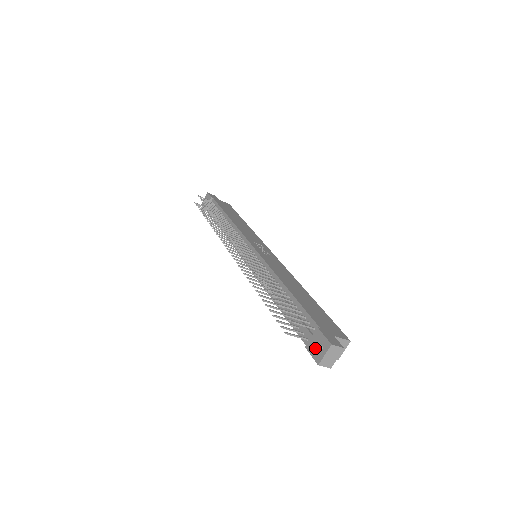
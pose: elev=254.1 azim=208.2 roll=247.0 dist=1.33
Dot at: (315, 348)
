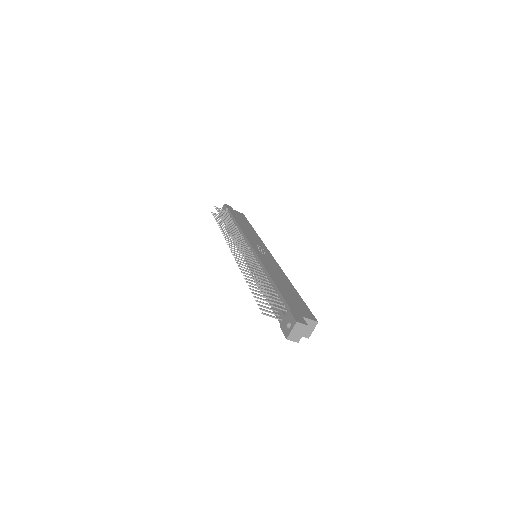
Dot at: (286, 326)
